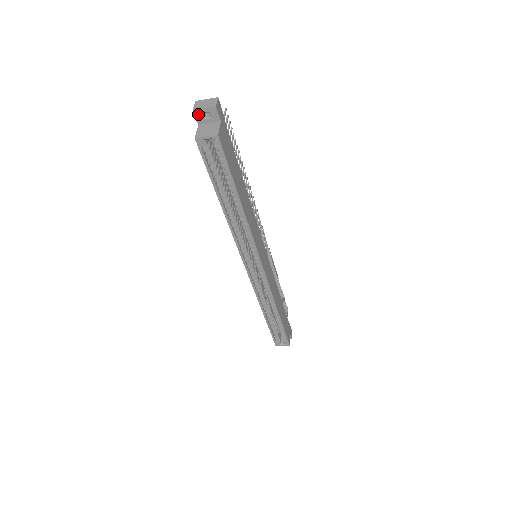
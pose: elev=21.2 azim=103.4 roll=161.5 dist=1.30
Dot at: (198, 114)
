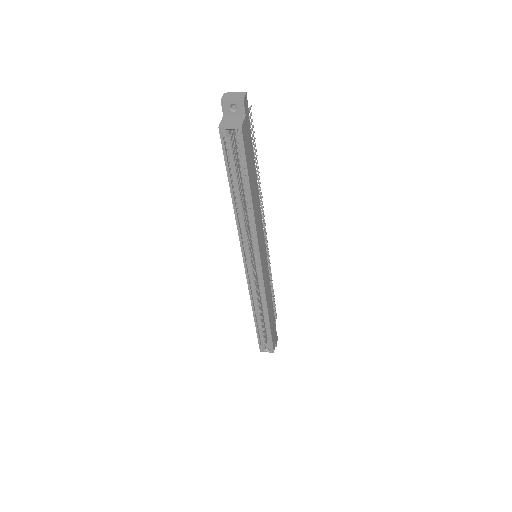
Dot at: (225, 105)
